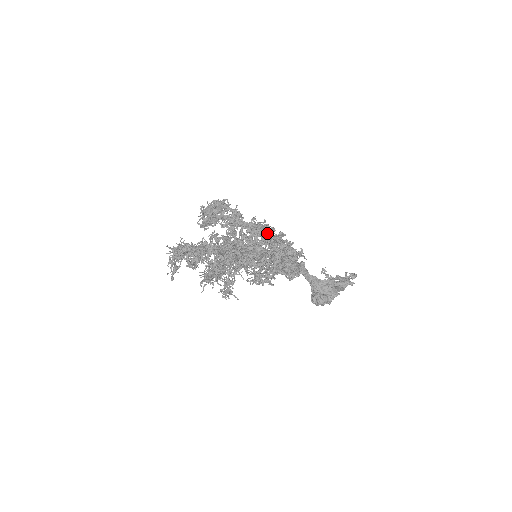
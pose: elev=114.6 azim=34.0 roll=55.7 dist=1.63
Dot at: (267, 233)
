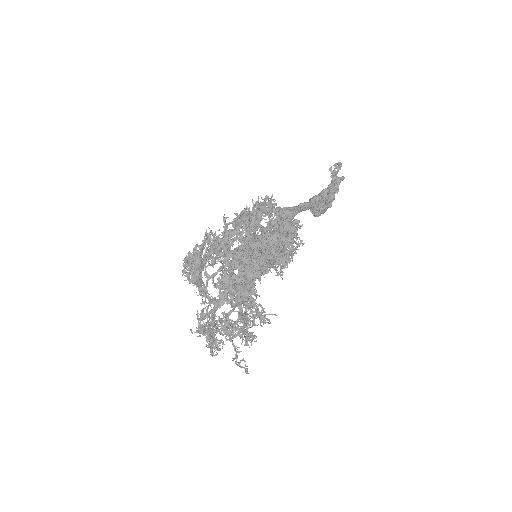
Dot at: (246, 220)
